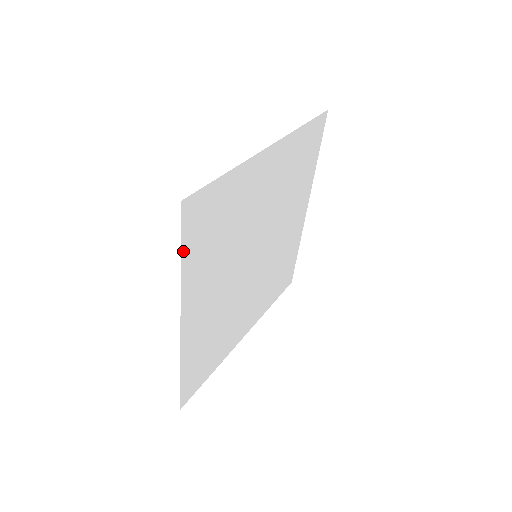
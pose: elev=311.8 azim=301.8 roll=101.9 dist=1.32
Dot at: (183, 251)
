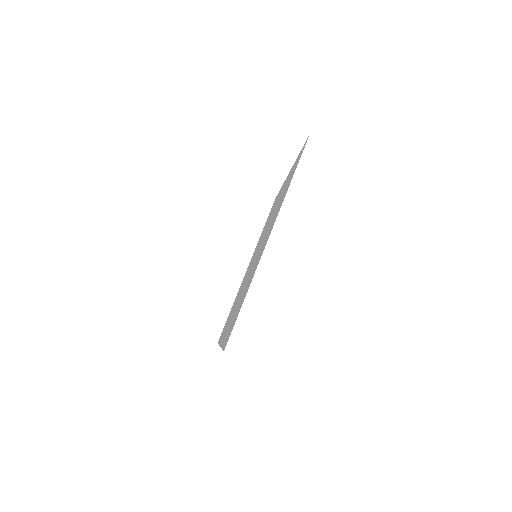
Dot at: (223, 346)
